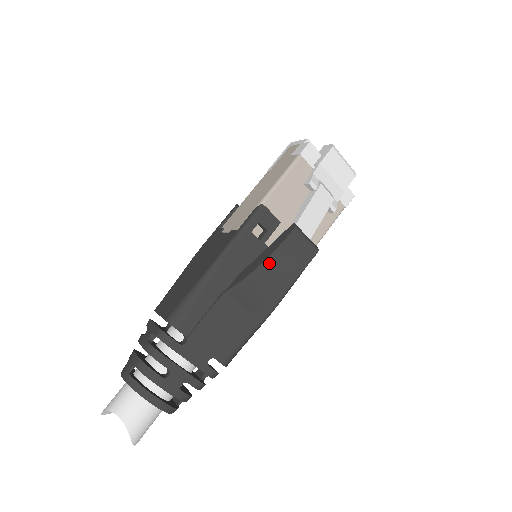
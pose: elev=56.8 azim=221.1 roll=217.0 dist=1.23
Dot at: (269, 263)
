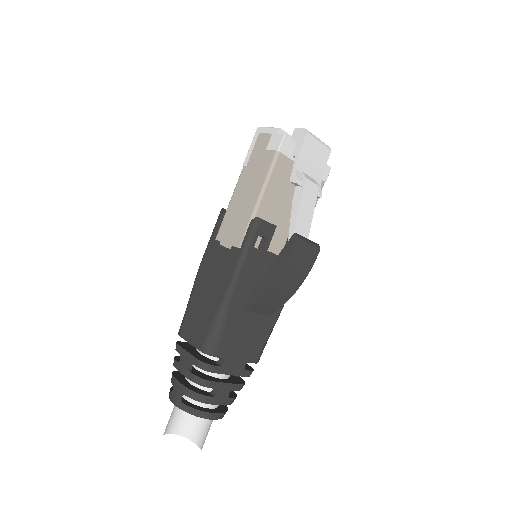
Dot at: (282, 277)
